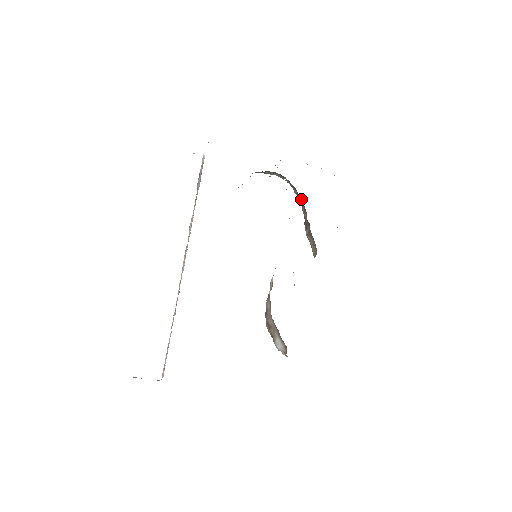
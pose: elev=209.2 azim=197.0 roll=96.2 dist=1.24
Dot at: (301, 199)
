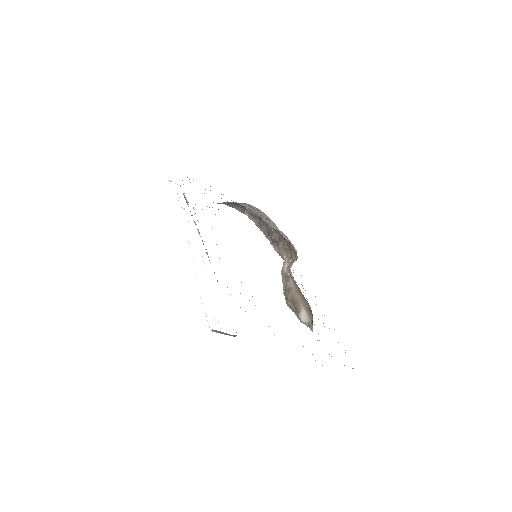
Dot at: (267, 224)
